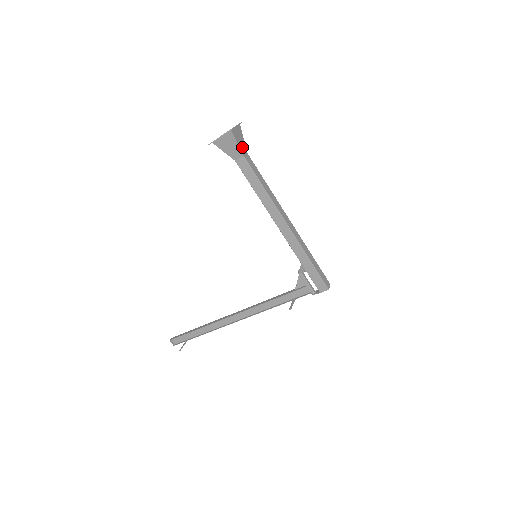
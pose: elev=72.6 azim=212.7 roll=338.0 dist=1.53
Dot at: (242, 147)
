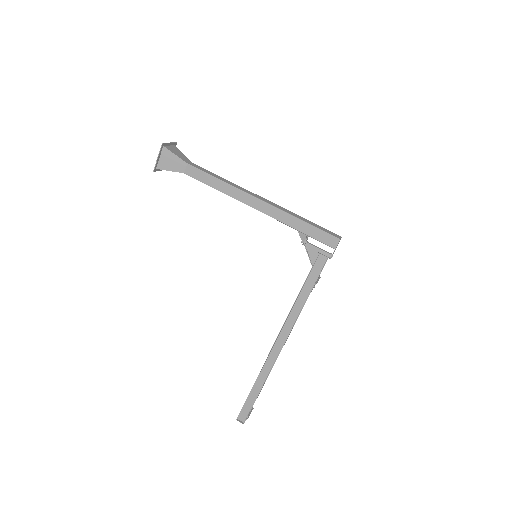
Dot at: (183, 158)
